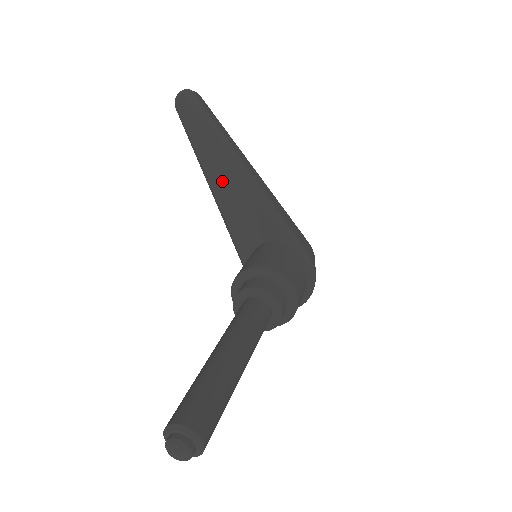
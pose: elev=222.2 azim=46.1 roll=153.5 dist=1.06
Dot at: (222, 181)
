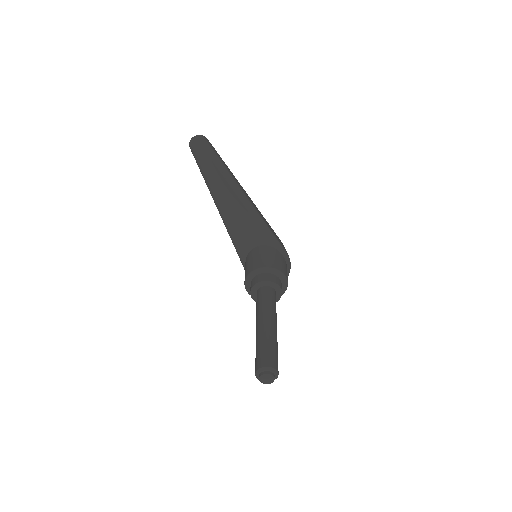
Dot at: (228, 204)
